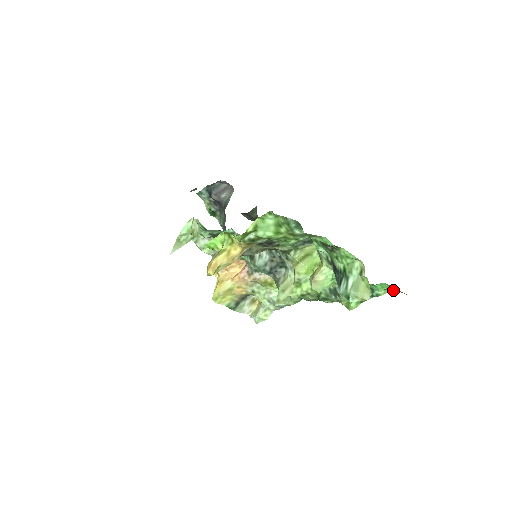
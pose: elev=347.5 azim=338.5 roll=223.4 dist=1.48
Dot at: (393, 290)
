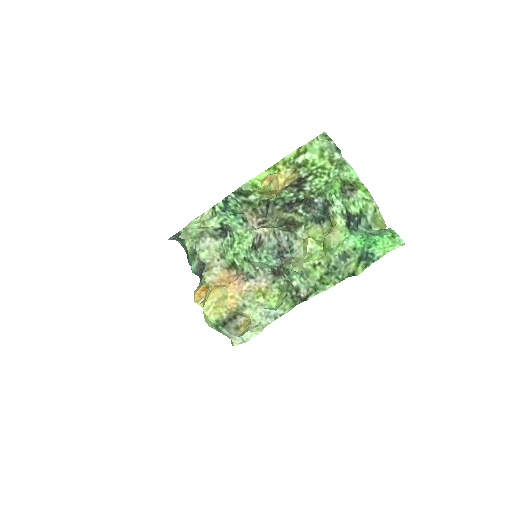
Dot at: (391, 249)
